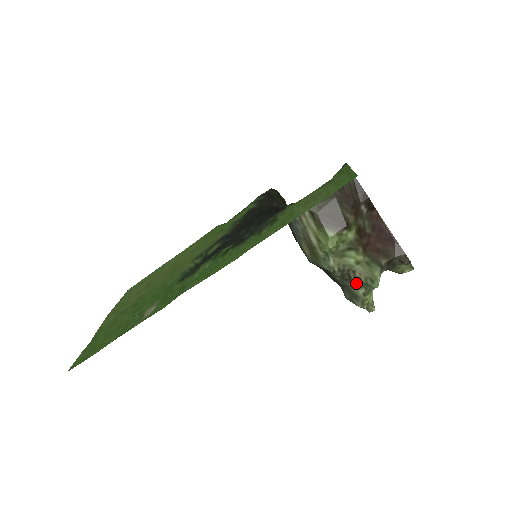
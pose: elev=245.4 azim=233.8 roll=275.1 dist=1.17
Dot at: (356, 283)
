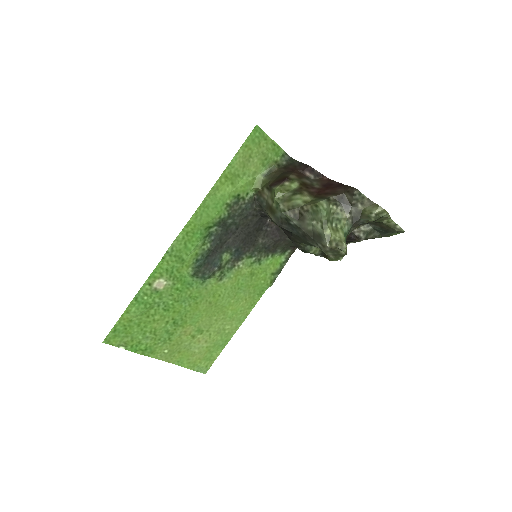
Dot at: (312, 220)
